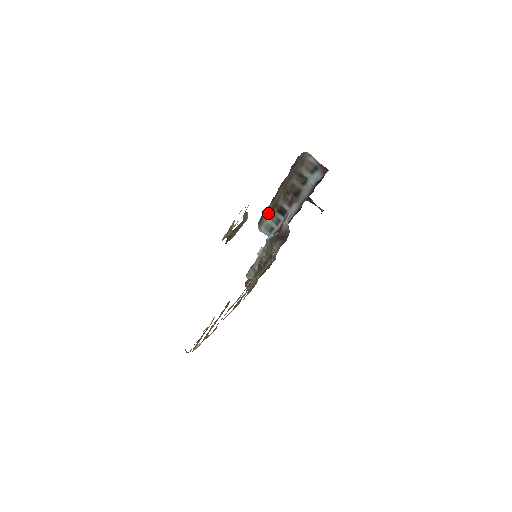
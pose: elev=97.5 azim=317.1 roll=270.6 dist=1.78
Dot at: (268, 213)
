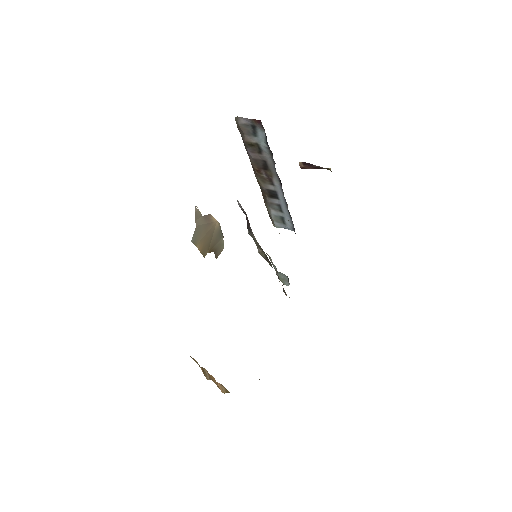
Dot at: (266, 204)
